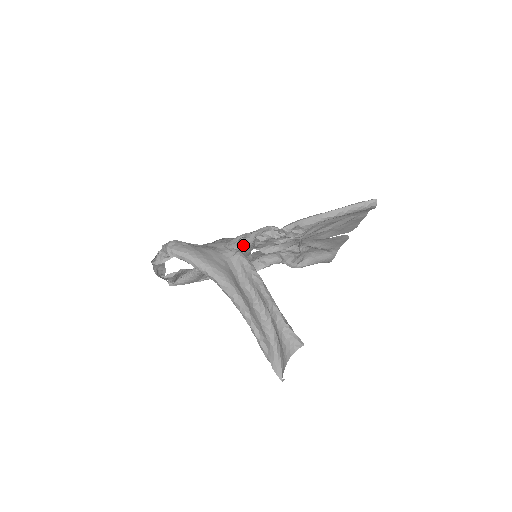
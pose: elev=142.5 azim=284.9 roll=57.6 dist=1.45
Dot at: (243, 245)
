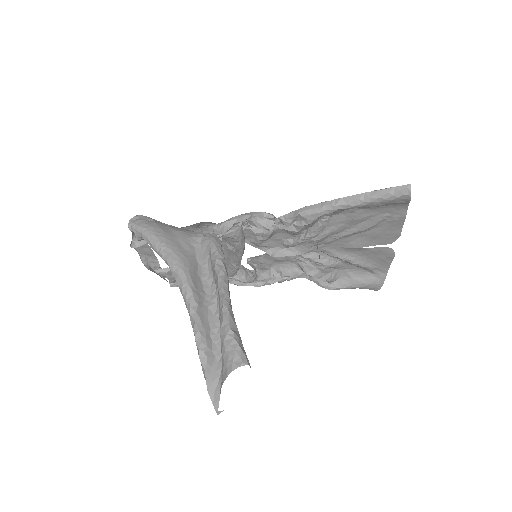
Dot at: (219, 229)
